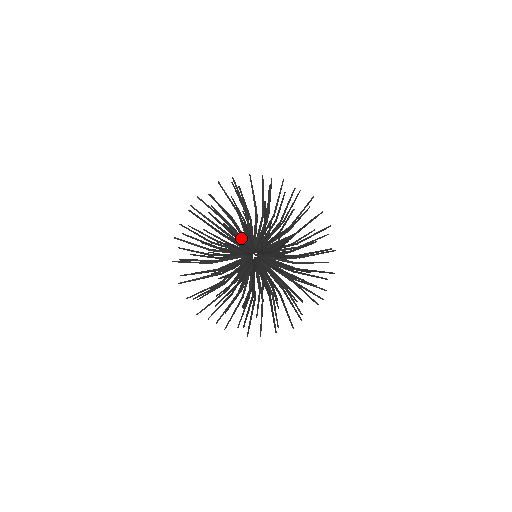
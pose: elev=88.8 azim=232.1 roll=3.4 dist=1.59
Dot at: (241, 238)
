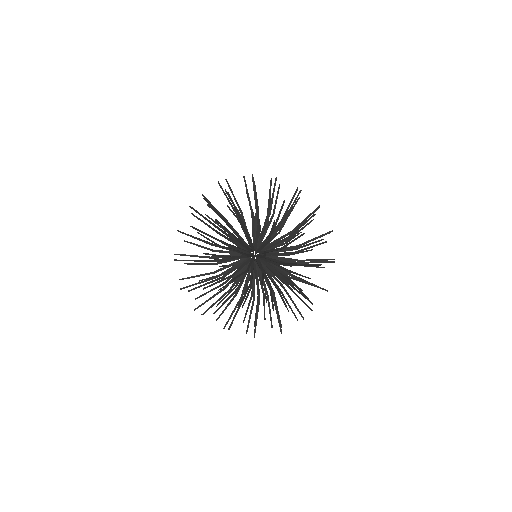
Dot at: occluded
